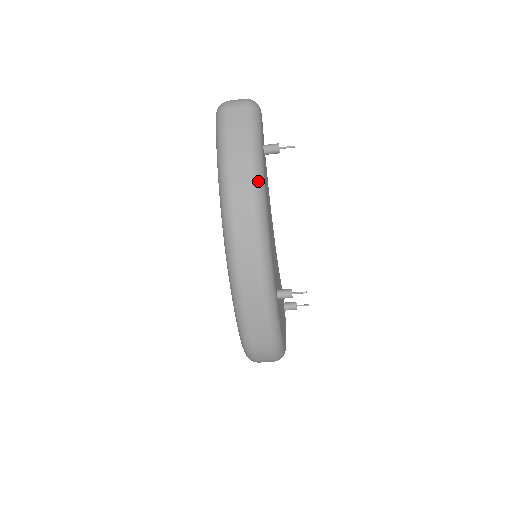
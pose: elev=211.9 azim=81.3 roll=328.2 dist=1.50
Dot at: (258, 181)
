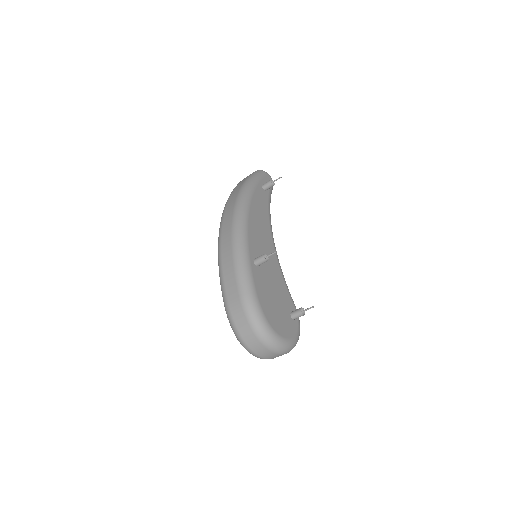
Dot at: (246, 189)
